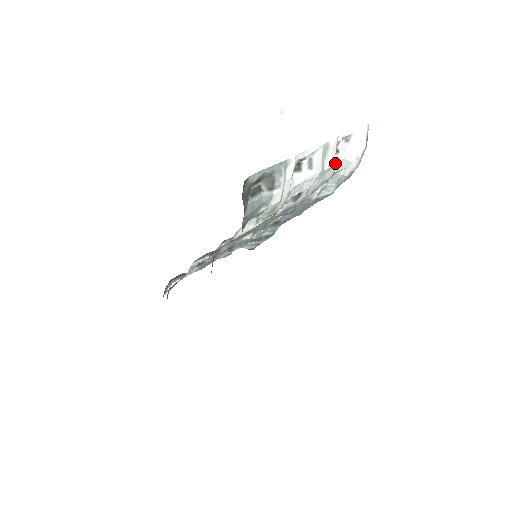
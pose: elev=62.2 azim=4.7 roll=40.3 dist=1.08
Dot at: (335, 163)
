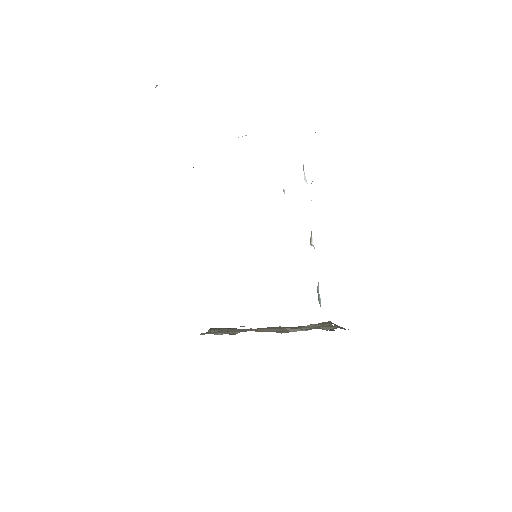
Dot at: (305, 177)
